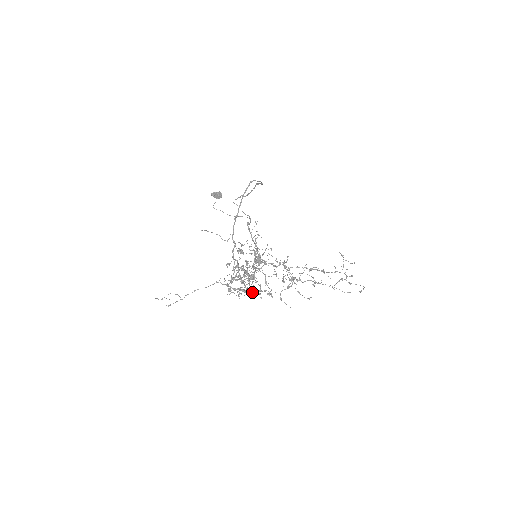
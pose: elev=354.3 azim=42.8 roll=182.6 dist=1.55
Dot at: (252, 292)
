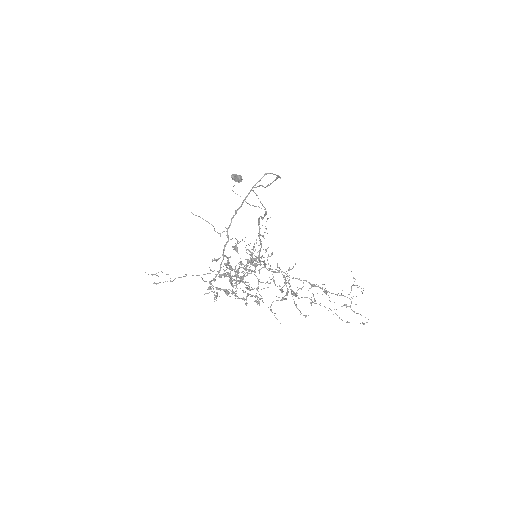
Dot at: (237, 296)
